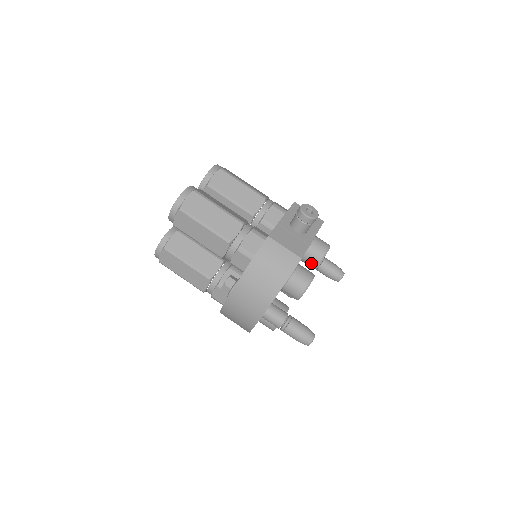
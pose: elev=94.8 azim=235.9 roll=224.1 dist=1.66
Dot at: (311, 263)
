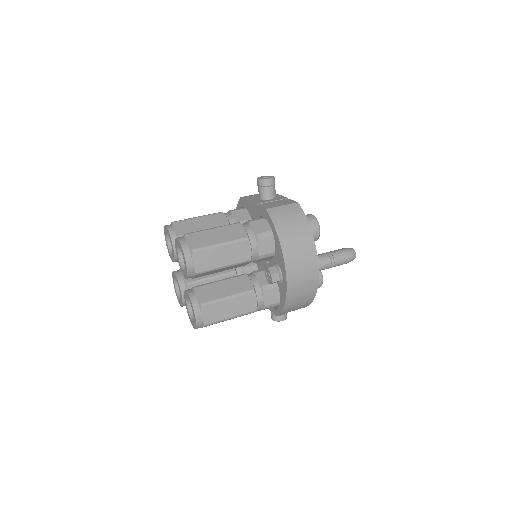
Dot at: occluded
